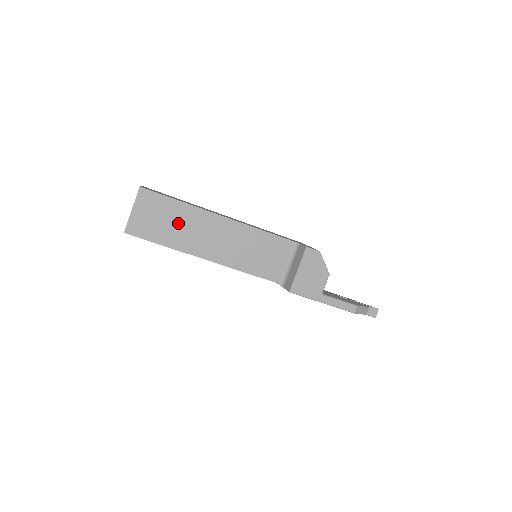
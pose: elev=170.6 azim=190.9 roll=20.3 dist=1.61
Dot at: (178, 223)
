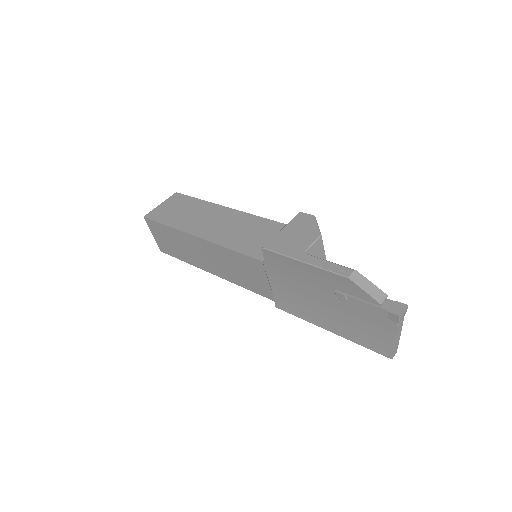
Dot at: (189, 212)
